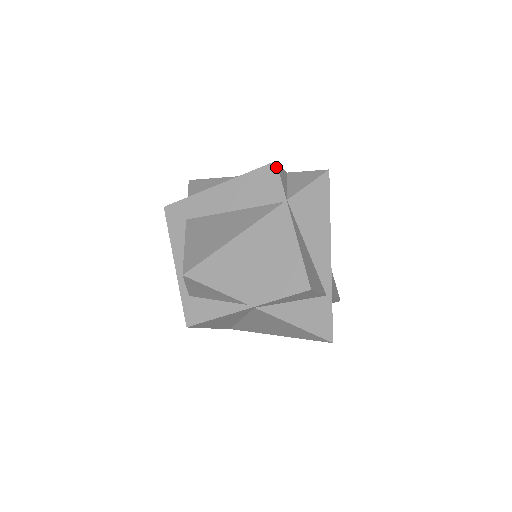
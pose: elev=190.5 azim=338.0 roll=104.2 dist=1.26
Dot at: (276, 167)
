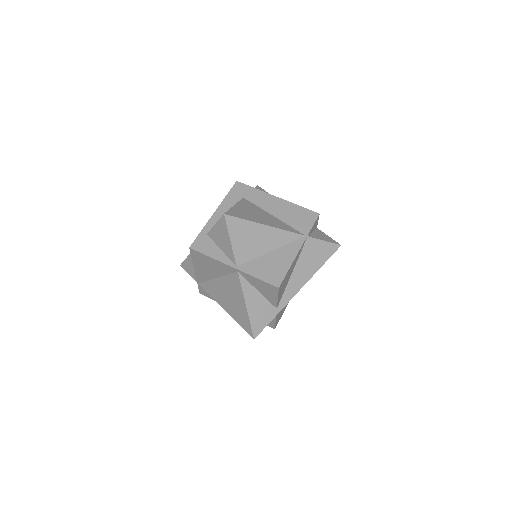
Dot at: (317, 216)
